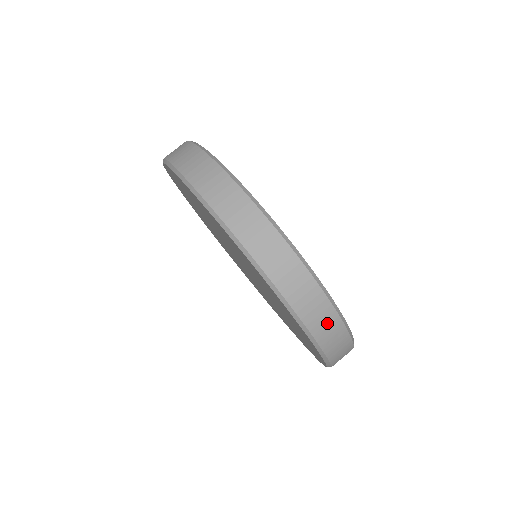
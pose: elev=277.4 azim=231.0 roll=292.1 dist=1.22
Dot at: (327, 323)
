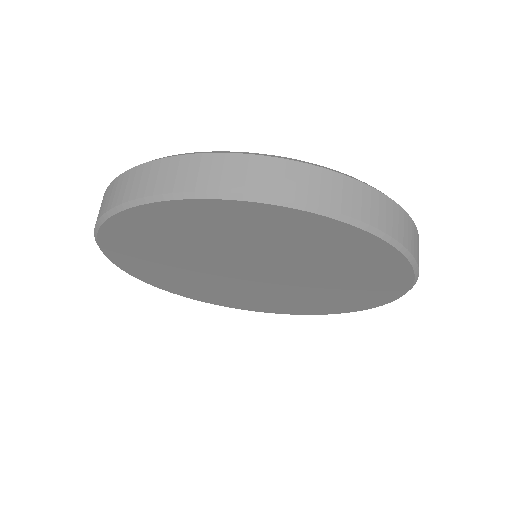
Dot at: occluded
